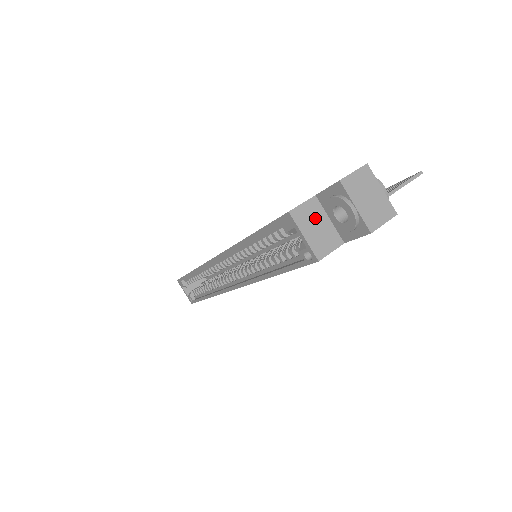
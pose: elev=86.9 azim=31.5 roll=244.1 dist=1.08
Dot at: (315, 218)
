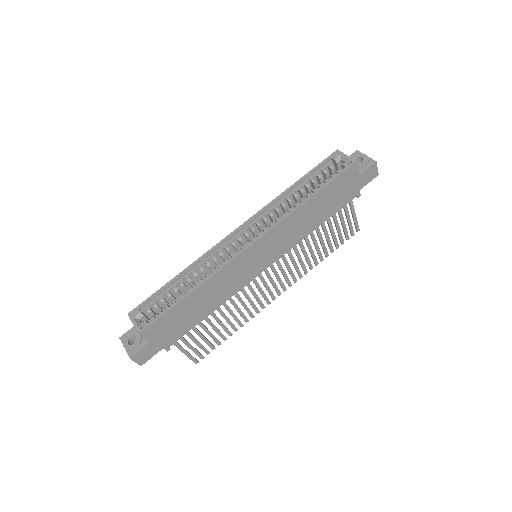
Dot at: occluded
